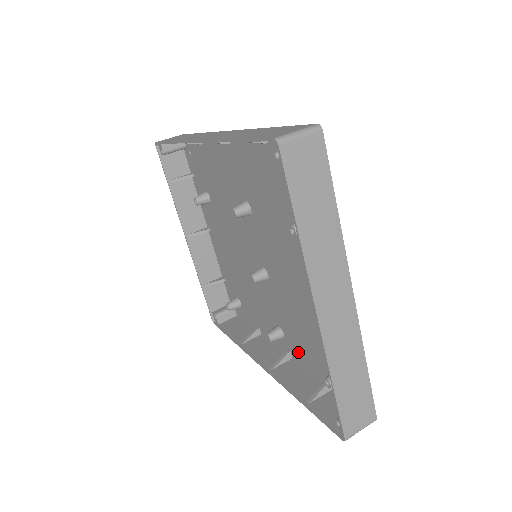
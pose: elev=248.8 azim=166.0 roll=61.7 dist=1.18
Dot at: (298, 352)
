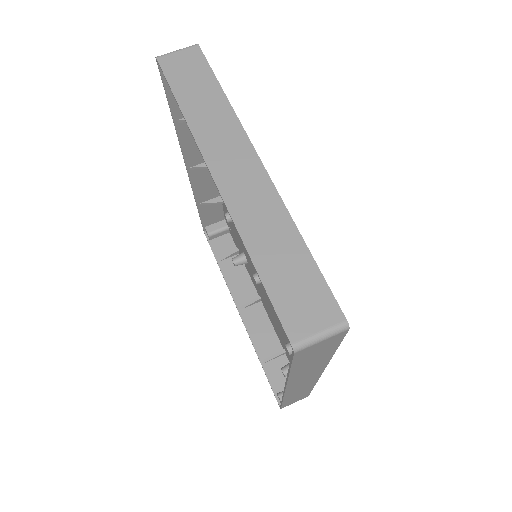
Dot at: occluded
